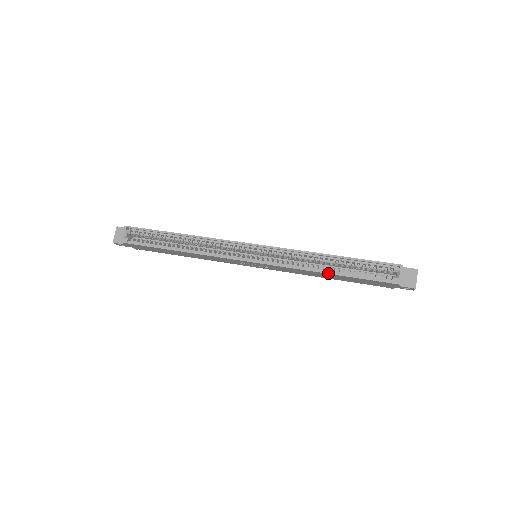
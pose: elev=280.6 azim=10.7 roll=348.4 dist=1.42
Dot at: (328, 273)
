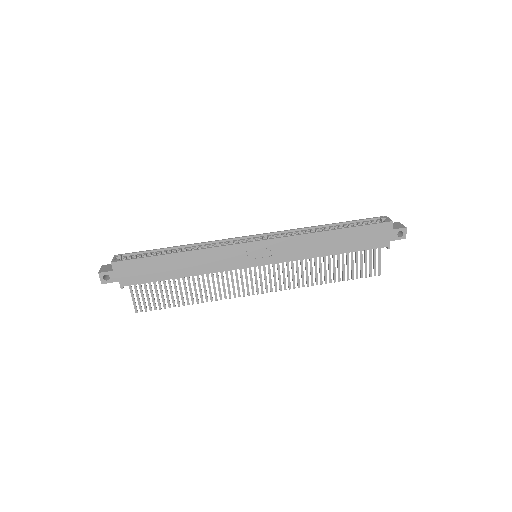
Dot at: (330, 230)
